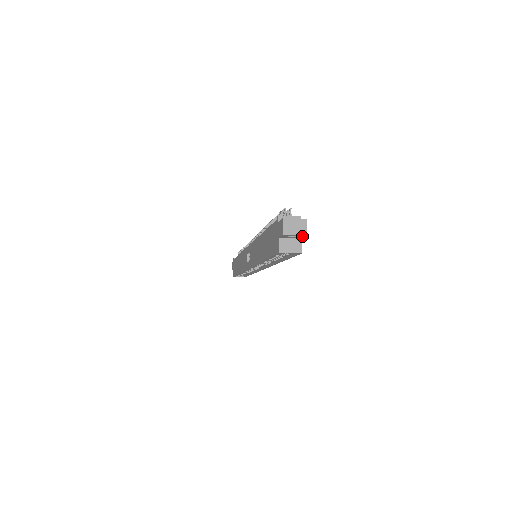
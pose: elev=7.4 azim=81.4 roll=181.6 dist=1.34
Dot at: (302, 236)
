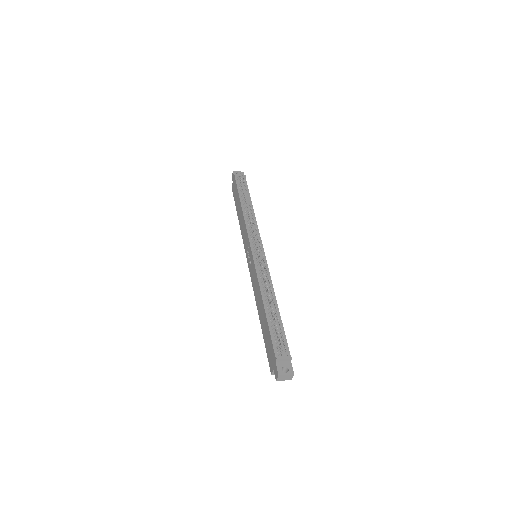
Dot at: occluded
